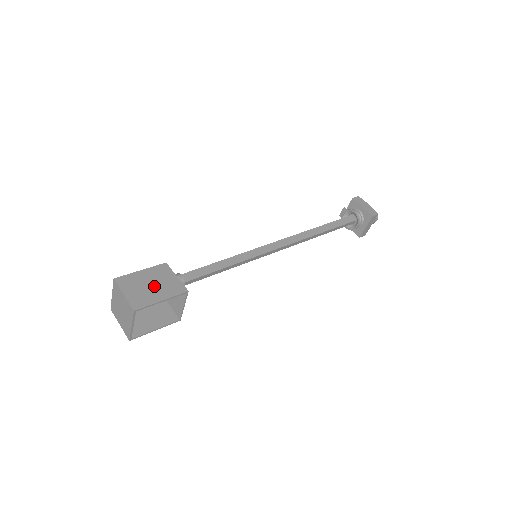
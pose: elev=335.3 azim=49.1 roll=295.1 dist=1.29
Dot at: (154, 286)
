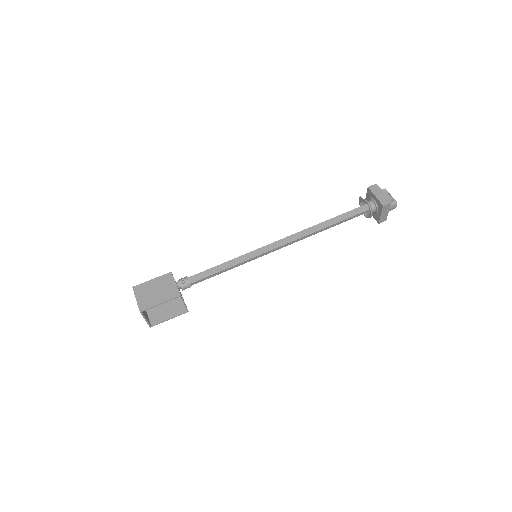
Dot at: (158, 292)
